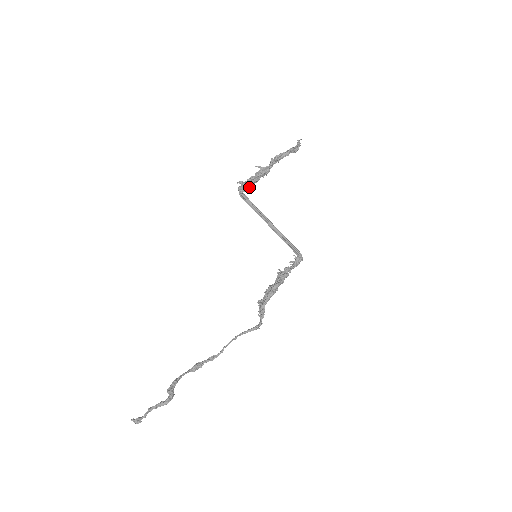
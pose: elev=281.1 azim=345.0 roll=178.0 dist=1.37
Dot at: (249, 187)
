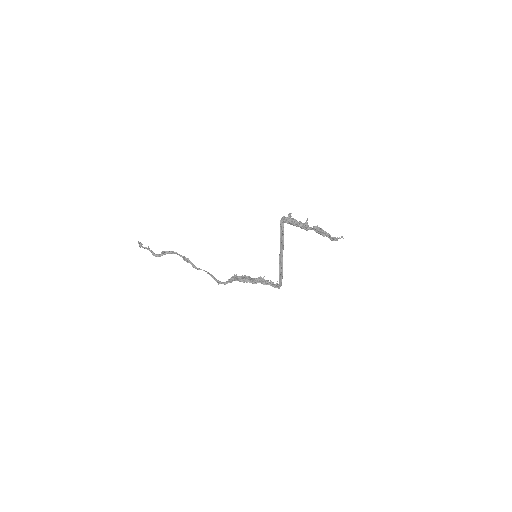
Dot at: (288, 223)
